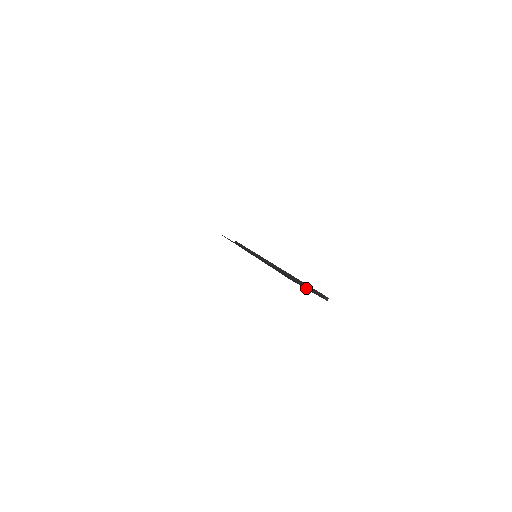
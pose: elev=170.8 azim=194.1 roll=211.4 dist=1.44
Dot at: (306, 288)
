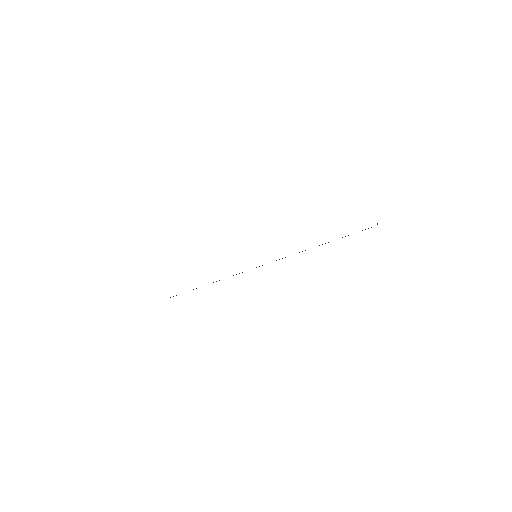
Dot at: occluded
